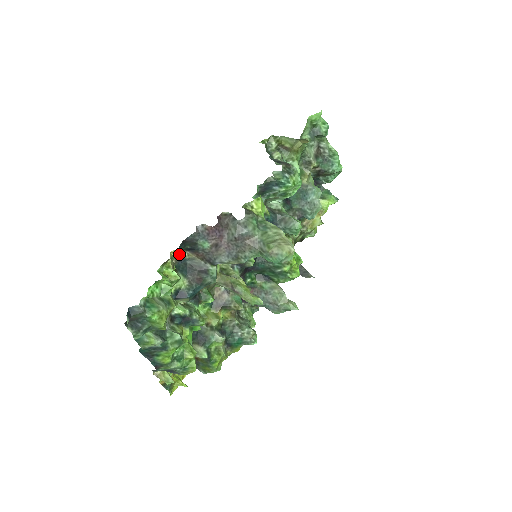
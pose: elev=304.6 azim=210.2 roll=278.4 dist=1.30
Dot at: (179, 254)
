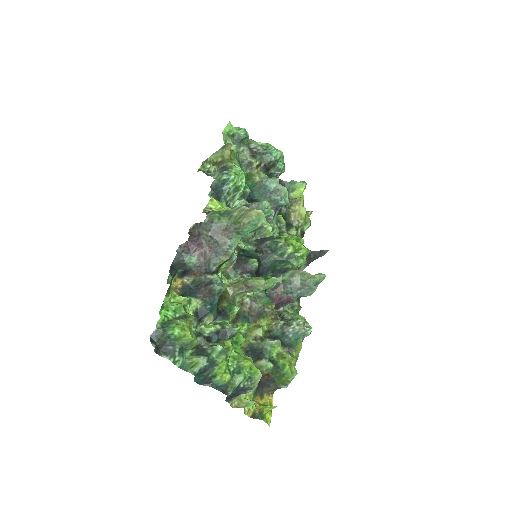
Dot at: (179, 283)
